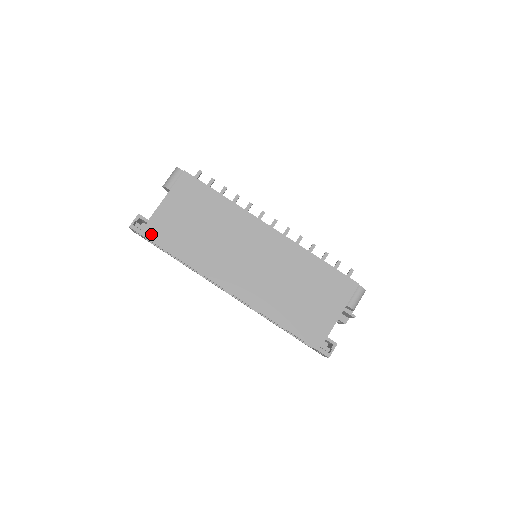
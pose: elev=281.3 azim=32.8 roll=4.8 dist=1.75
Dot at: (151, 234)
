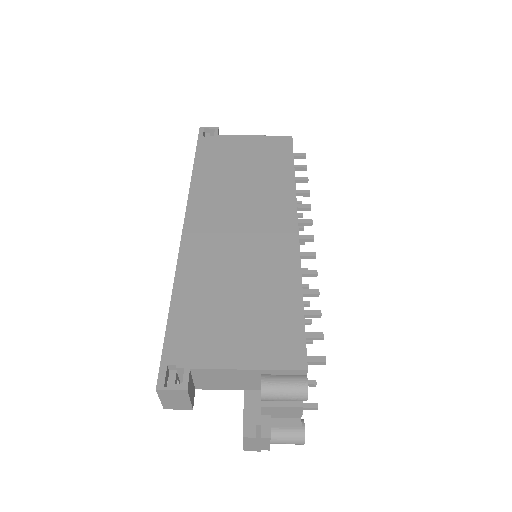
Dot at: (204, 142)
